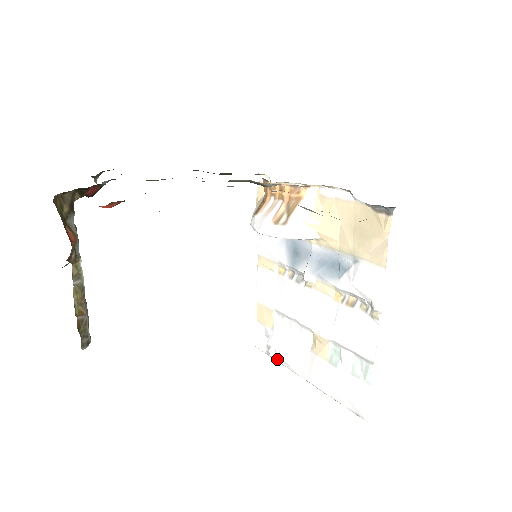
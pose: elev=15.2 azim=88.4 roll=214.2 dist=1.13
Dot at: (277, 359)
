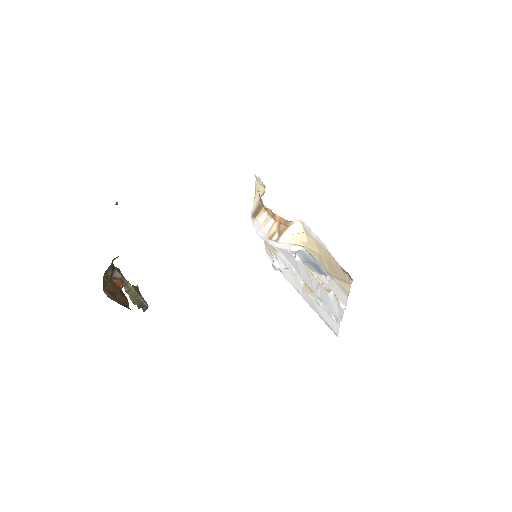
Dot at: occluded
